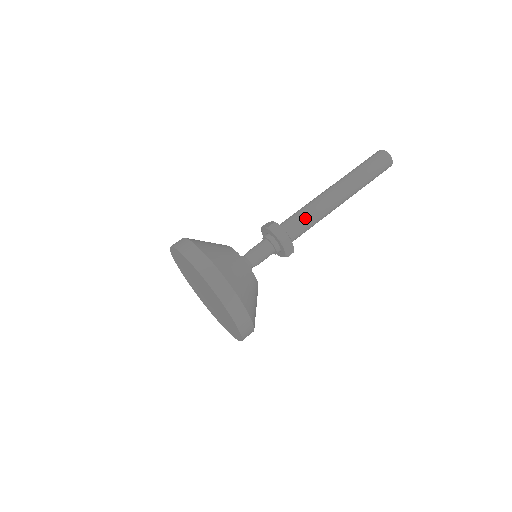
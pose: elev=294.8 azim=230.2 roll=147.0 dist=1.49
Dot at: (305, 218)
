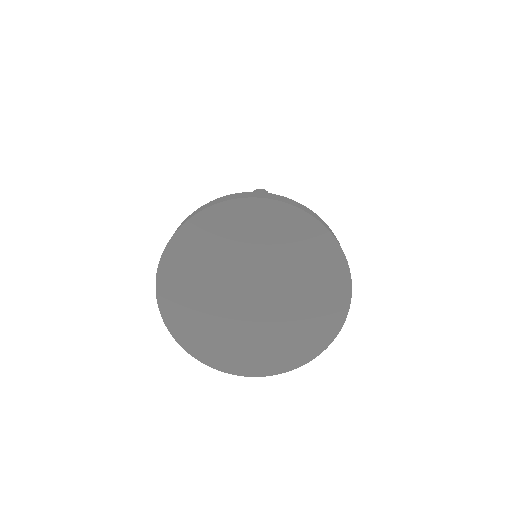
Dot at: occluded
